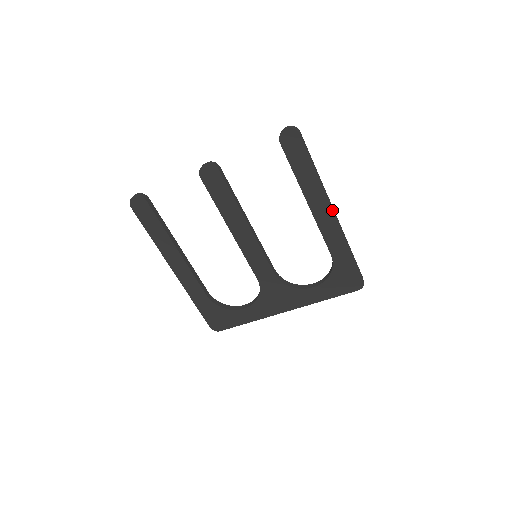
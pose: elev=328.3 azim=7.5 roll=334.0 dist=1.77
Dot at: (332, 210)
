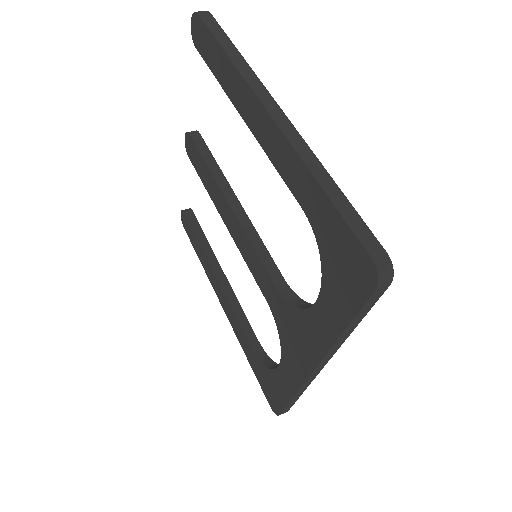
Dot at: (264, 107)
